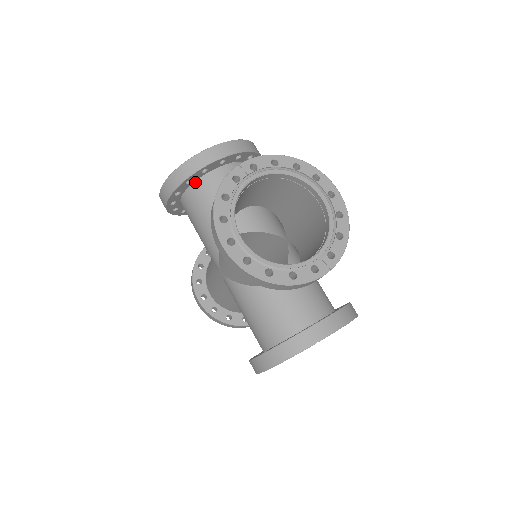
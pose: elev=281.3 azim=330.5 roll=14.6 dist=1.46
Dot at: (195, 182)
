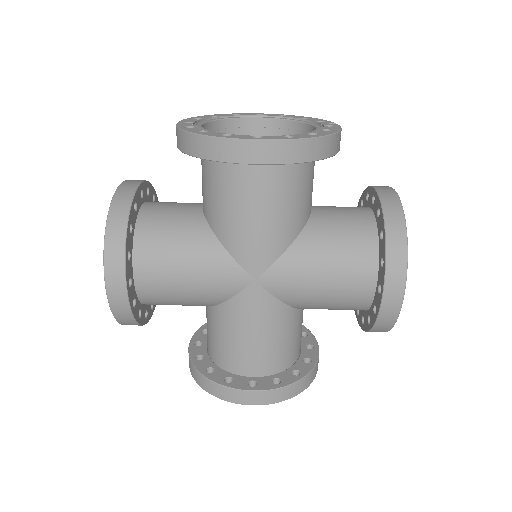
Dot at: (135, 231)
